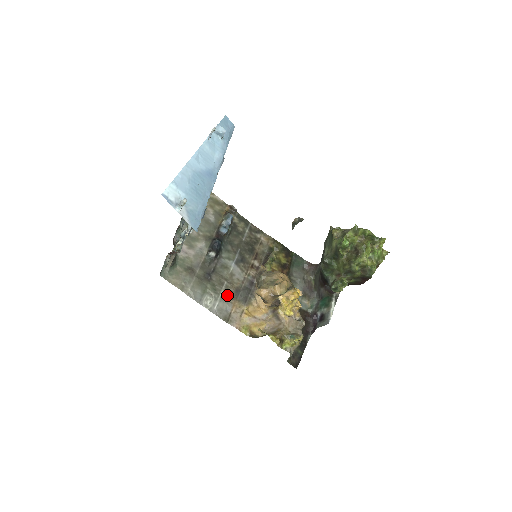
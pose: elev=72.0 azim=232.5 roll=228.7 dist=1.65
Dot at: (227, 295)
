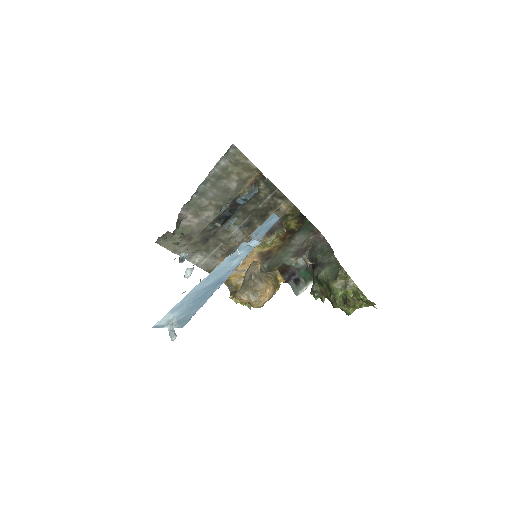
Dot at: (218, 253)
